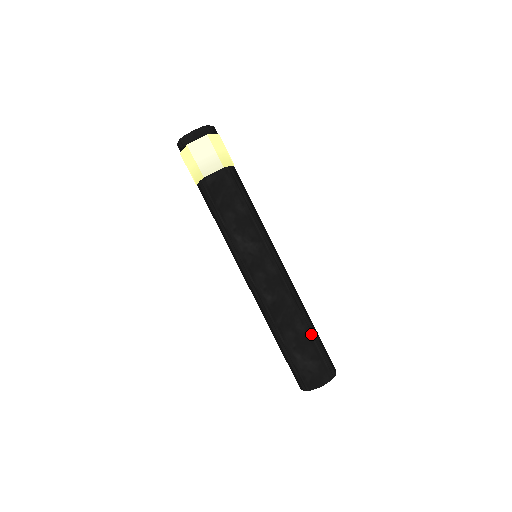
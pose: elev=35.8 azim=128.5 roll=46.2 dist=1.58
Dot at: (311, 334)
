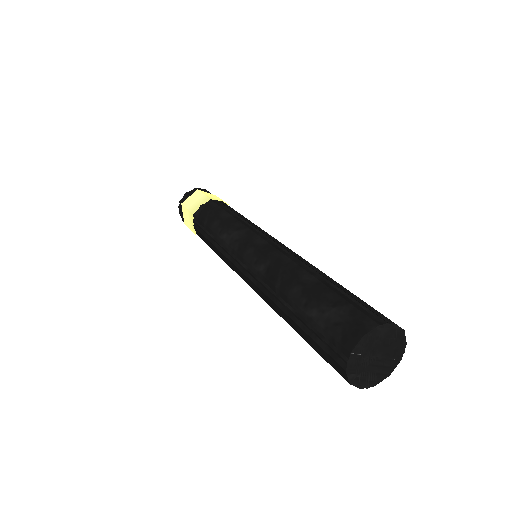
Dot at: (330, 282)
